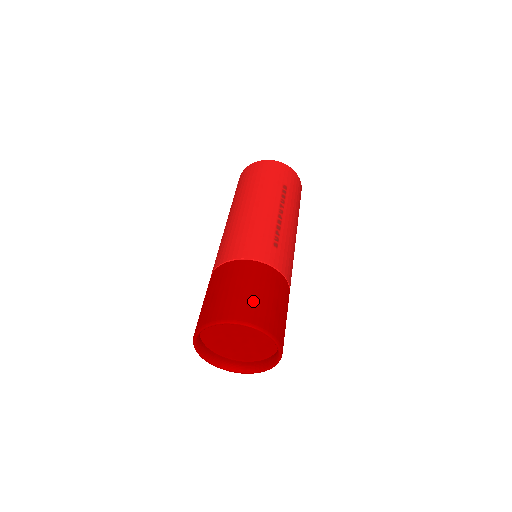
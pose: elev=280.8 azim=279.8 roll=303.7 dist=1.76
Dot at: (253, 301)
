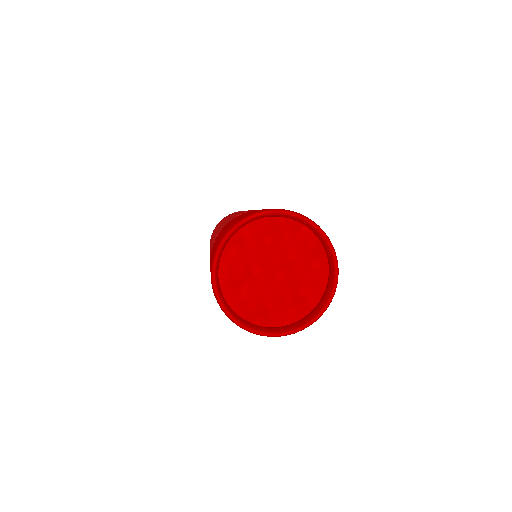
Dot at: occluded
